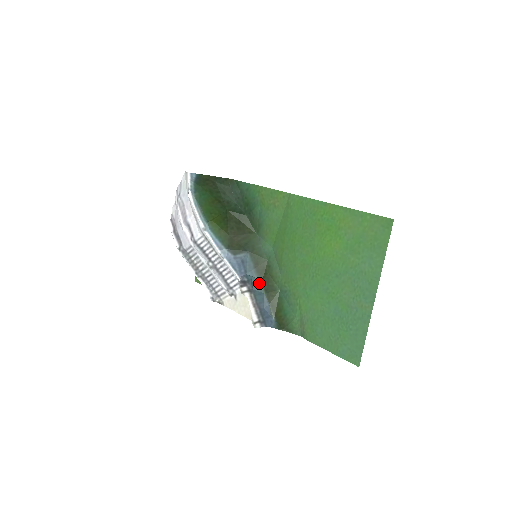
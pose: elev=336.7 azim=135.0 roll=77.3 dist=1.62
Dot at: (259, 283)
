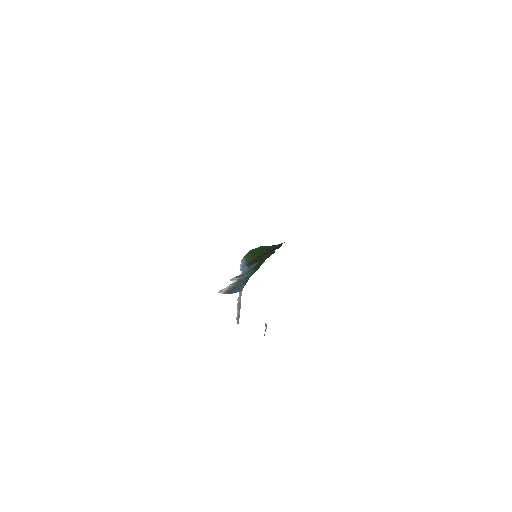
Dot at: (251, 275)
